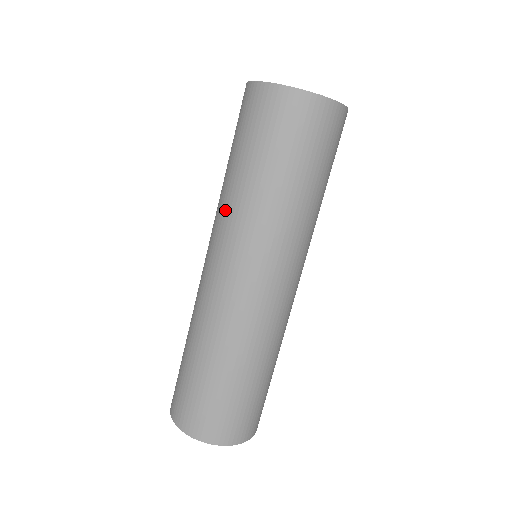
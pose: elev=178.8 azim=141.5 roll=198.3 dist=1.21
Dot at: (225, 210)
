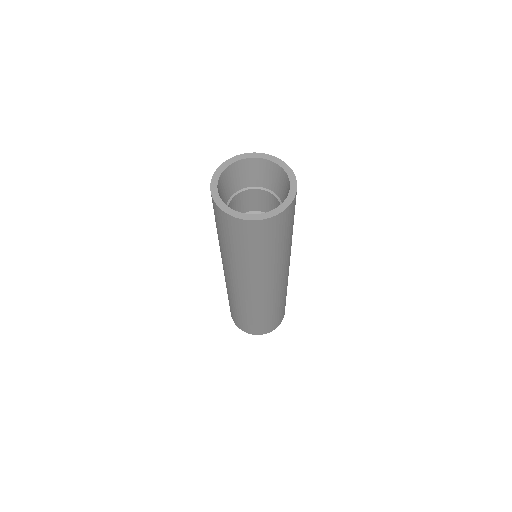
Dot at: occluded
